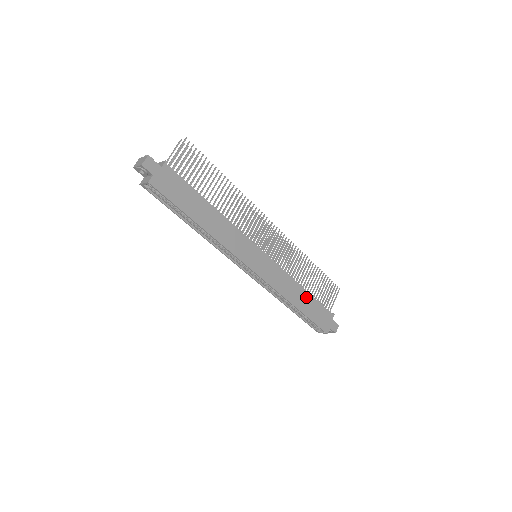
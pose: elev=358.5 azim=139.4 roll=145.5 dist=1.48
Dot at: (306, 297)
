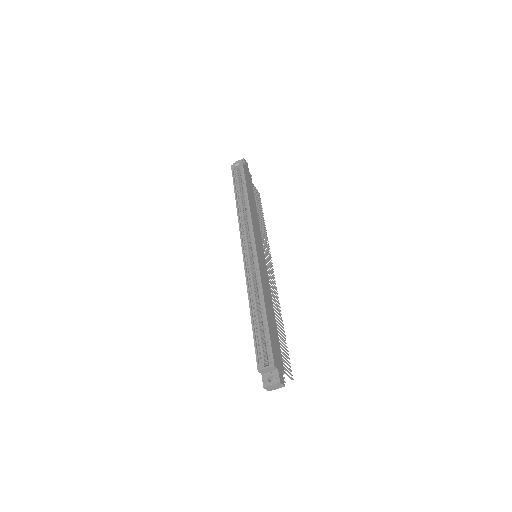
Dot at: (273, 318)
